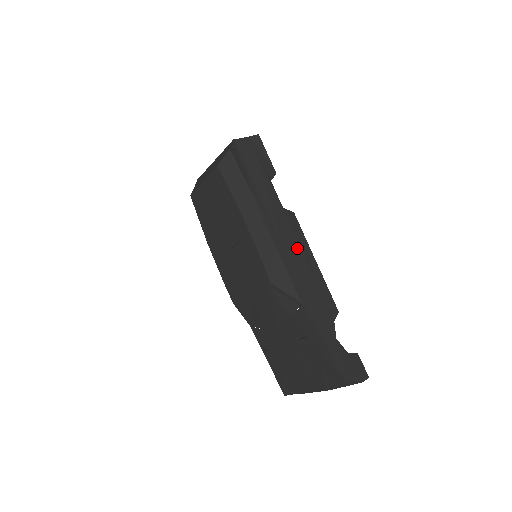
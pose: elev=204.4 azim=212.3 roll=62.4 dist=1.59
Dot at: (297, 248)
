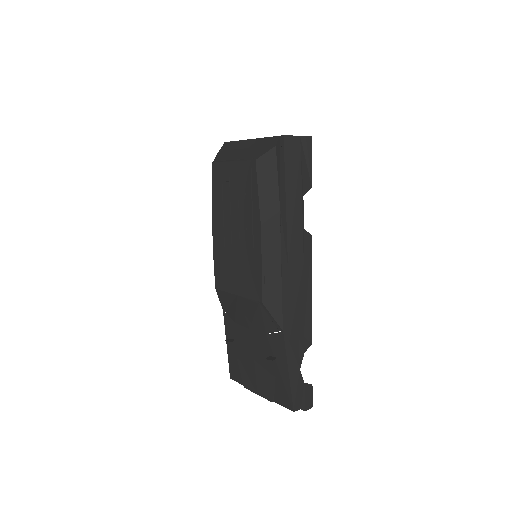
Dot at: (300, 274)
